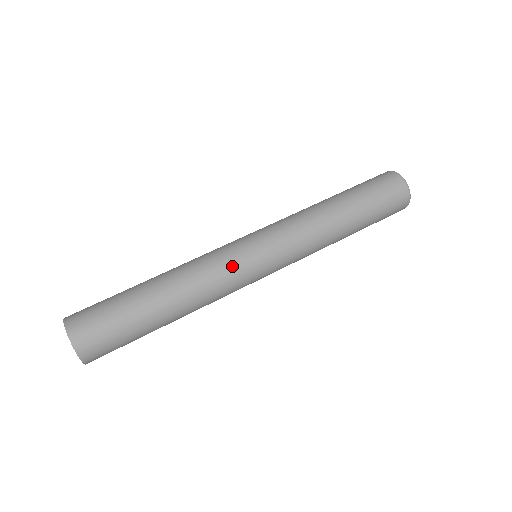
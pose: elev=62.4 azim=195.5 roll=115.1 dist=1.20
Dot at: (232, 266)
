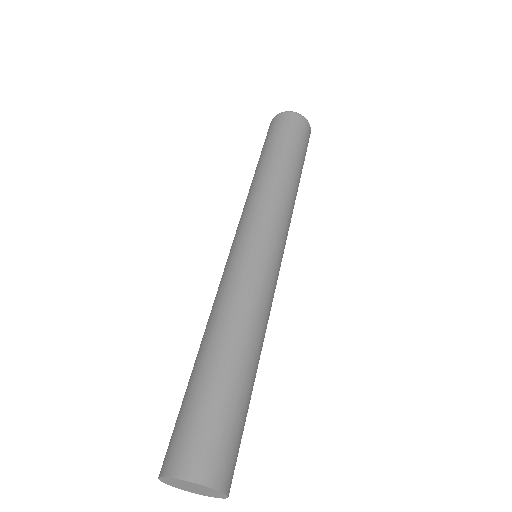
Dot at: (265, 277)
